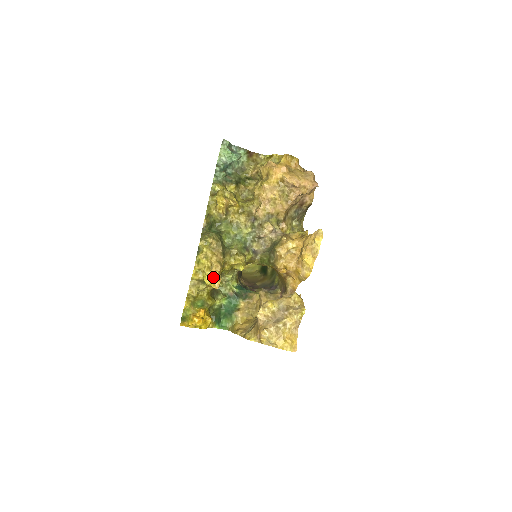
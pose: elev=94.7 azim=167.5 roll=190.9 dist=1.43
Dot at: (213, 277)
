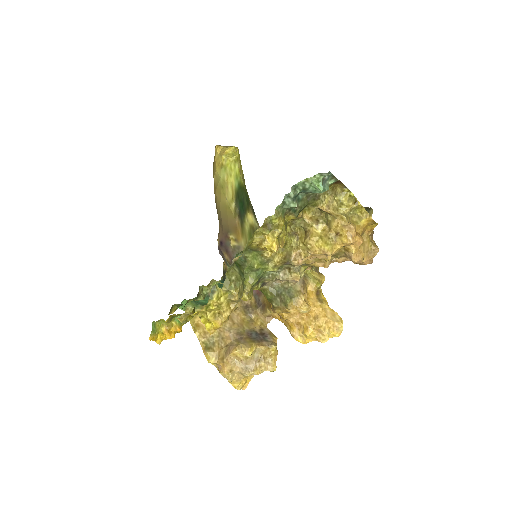
Dot at: (213, 325)
